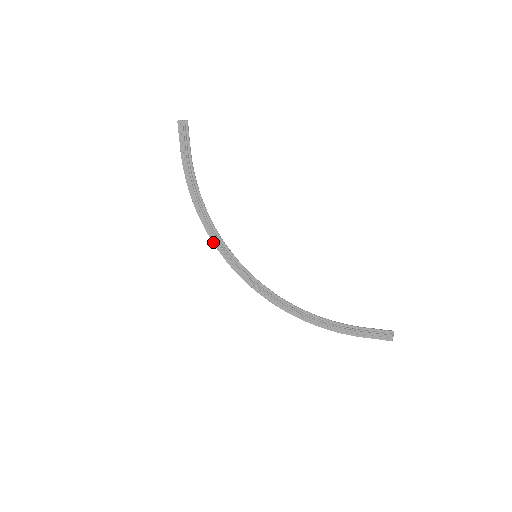
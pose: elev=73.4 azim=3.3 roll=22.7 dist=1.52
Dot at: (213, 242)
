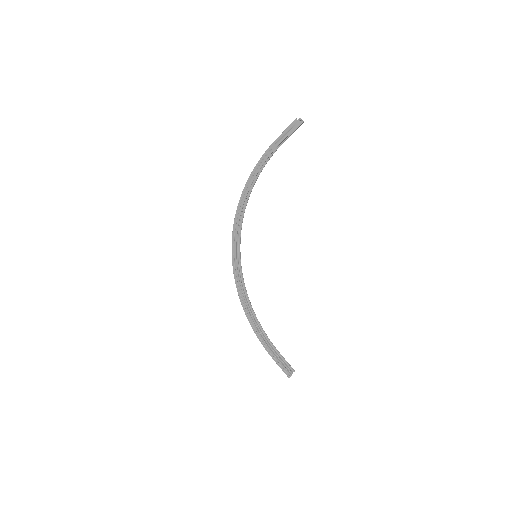
Dot at: (235, 219)
